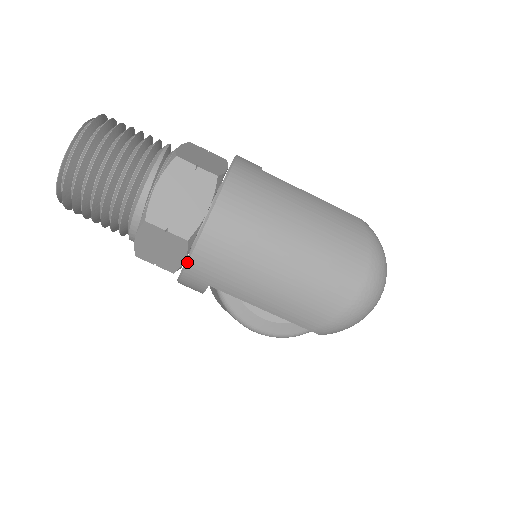
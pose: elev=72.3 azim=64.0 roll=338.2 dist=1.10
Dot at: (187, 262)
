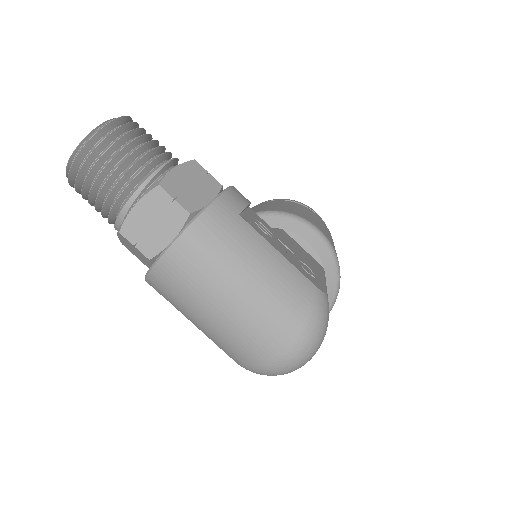
Dot at: (146, 275)
